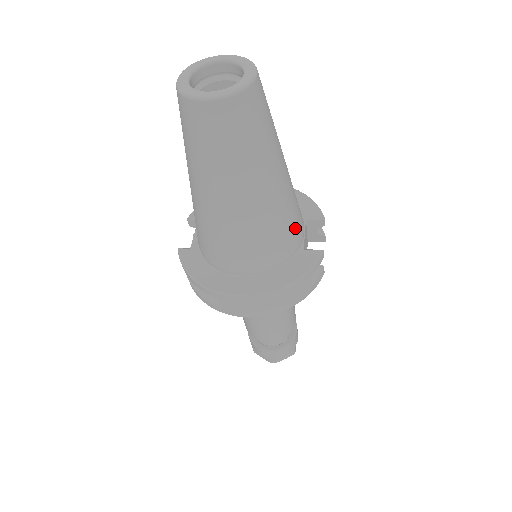
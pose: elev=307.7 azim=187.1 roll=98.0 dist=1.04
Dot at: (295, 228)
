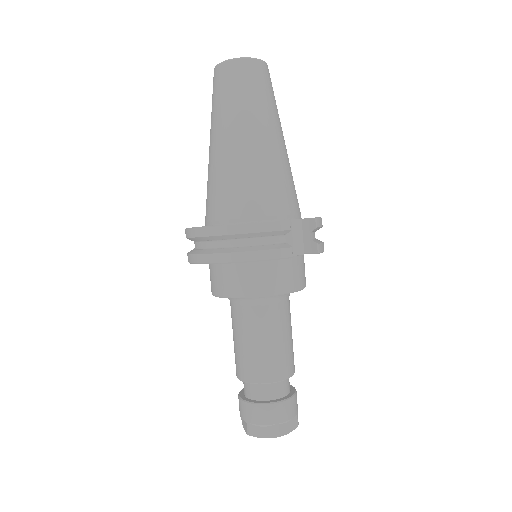
Dot at: (272, 195)
